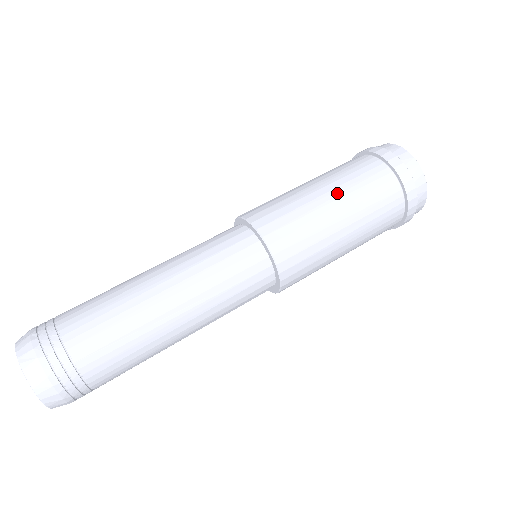
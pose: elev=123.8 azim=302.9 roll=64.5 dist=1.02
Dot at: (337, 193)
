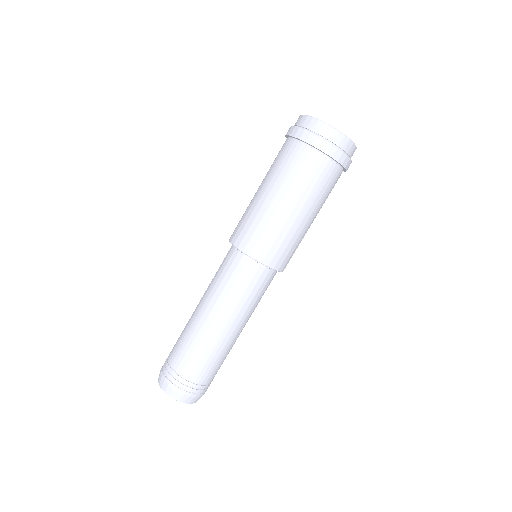
Dot at: (275, 189)
